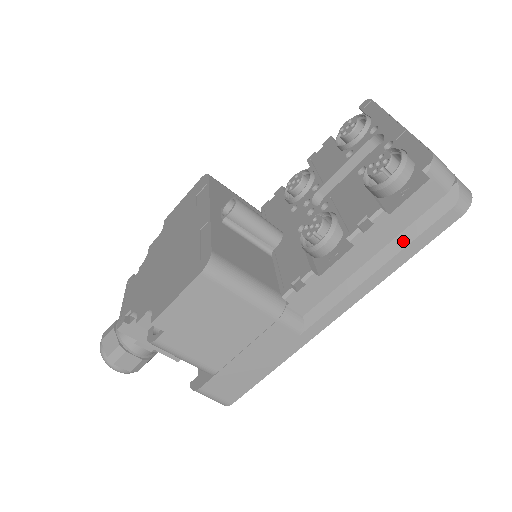
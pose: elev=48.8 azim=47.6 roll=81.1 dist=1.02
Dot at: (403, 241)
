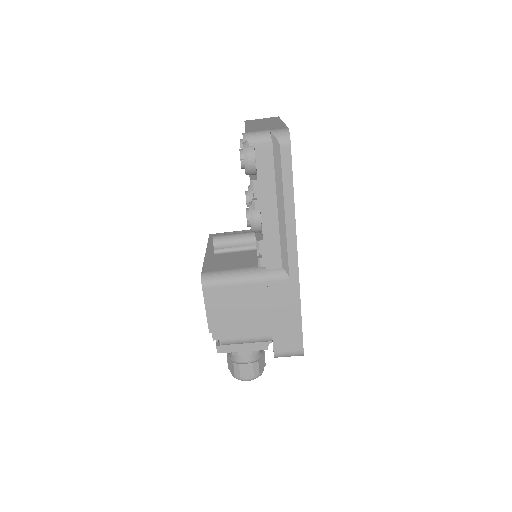
Dot at: (279, 185)
